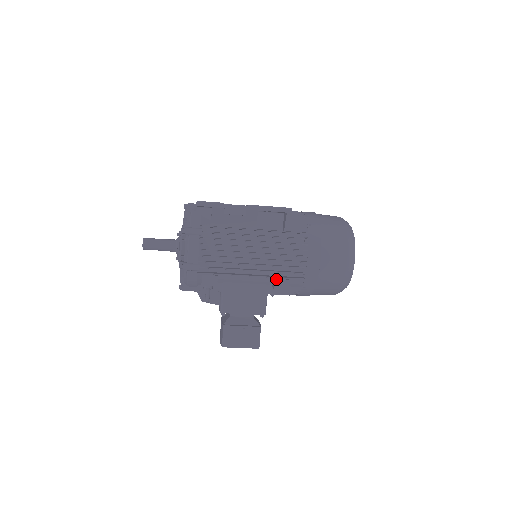
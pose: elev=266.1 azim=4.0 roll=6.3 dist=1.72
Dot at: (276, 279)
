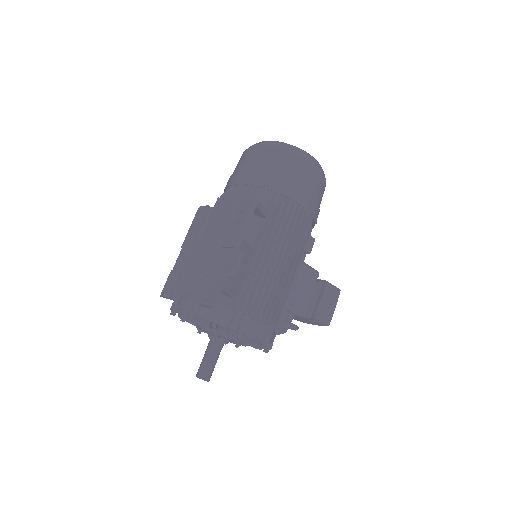
Dot at: occluded
